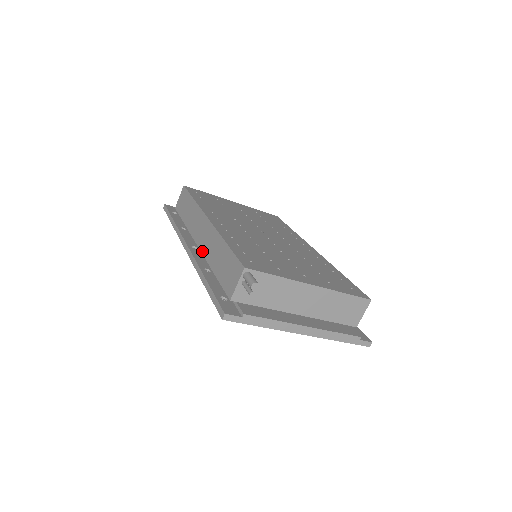
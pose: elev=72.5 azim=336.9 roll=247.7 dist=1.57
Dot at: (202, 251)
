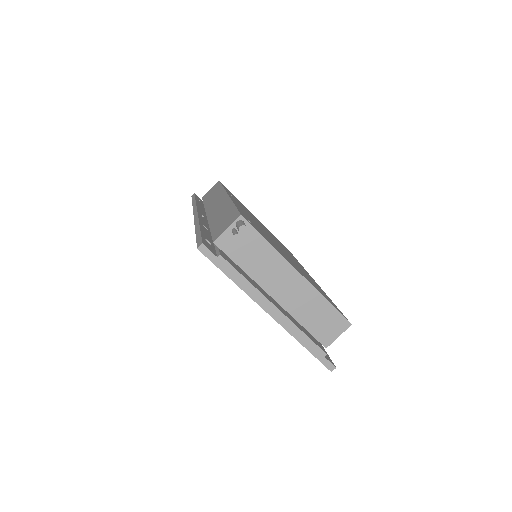
Dot at: (208, 217)
